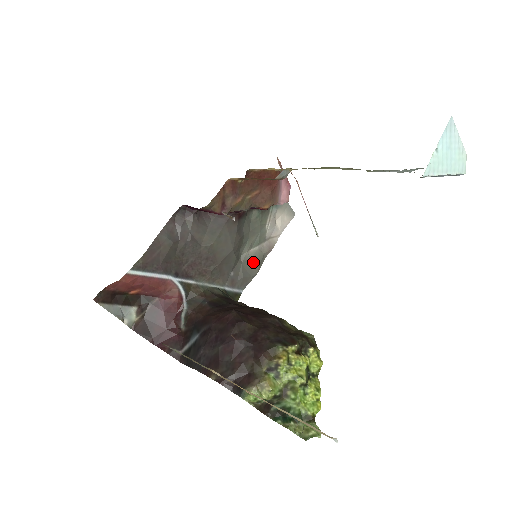
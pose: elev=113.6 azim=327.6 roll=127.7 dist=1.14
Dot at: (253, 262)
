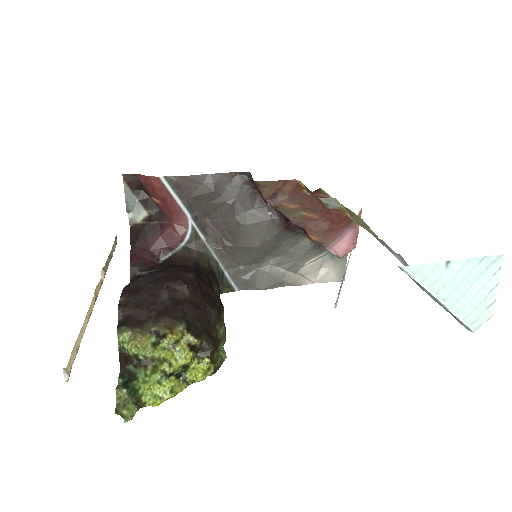
Dot at: (268, 277)
